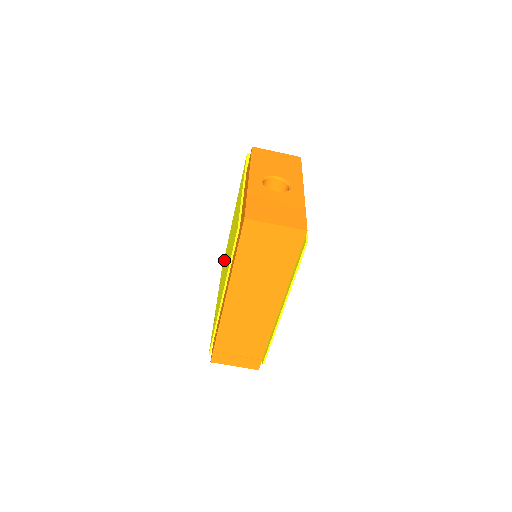
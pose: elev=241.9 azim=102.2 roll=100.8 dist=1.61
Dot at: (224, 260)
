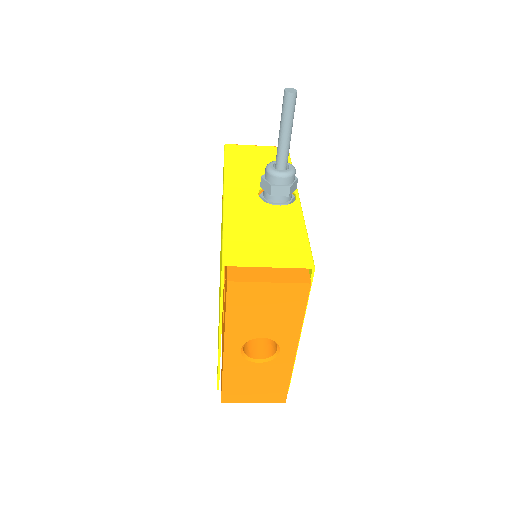
Dot at: occluded
